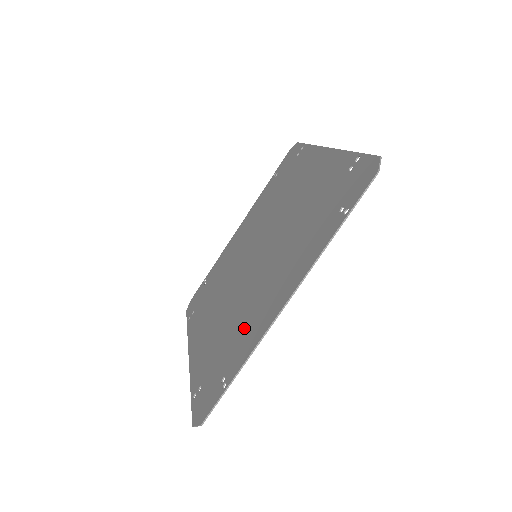
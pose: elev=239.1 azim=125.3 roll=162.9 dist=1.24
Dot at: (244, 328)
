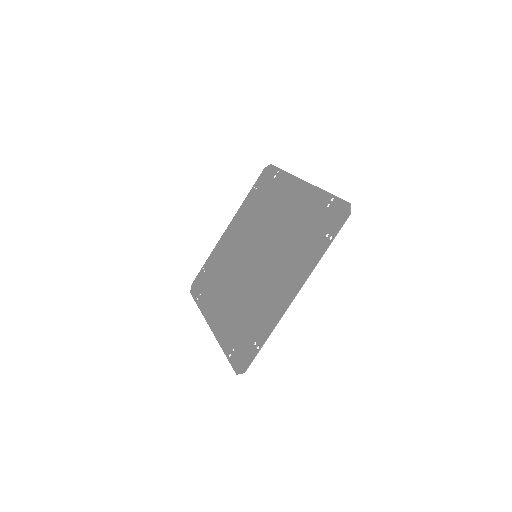
Dot at: (263, 309)
